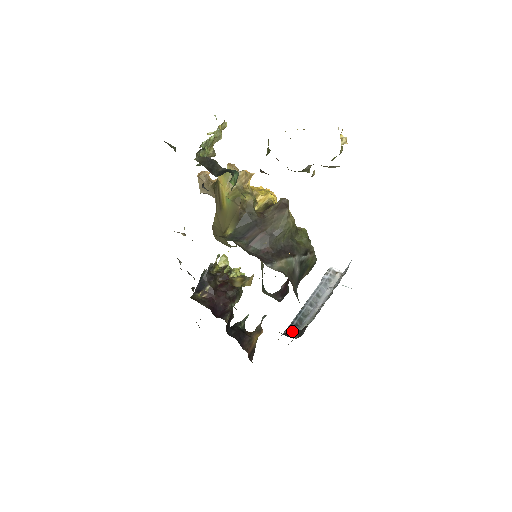
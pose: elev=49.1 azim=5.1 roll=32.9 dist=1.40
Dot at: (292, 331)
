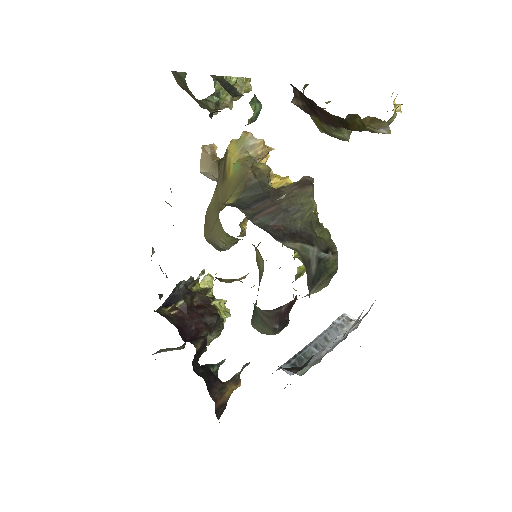
Dot at: occluded
